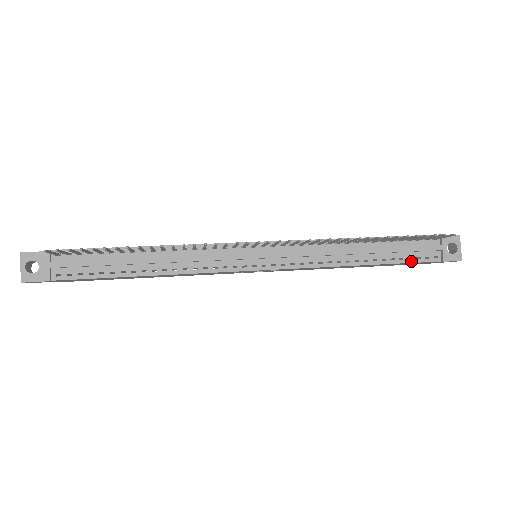
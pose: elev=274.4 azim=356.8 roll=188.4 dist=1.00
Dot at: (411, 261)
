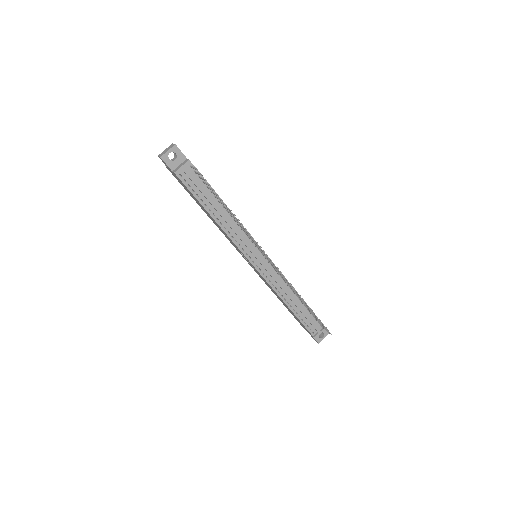
Dot at: (304, 325)
